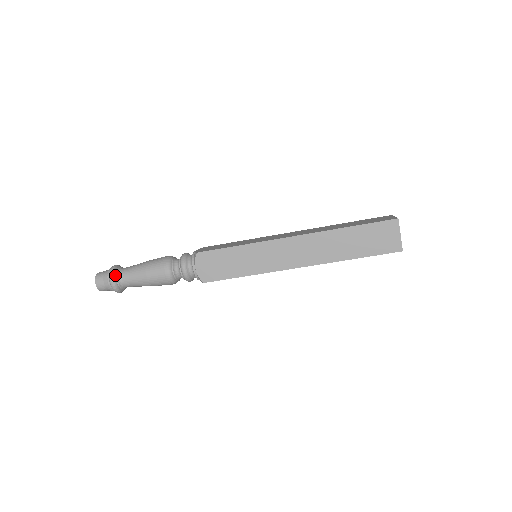
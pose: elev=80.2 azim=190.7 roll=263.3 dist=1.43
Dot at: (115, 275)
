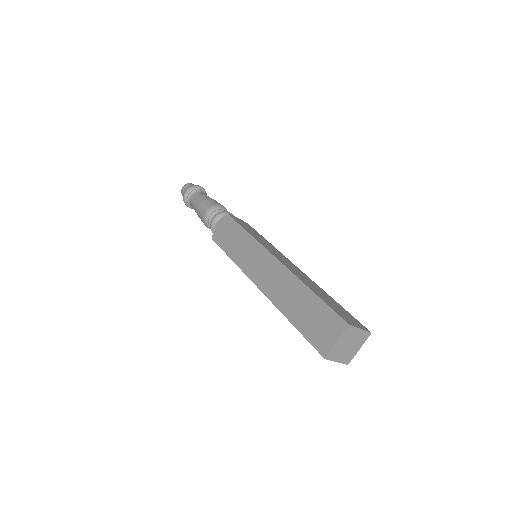
Dot at: (187, 204)
